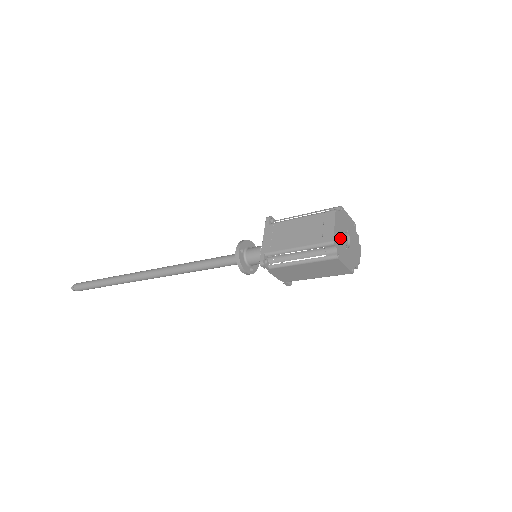
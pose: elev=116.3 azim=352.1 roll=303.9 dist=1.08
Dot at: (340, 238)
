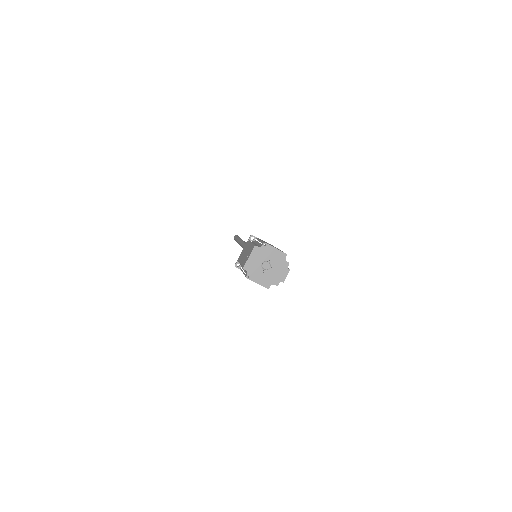
Dot at: (255, 265)
